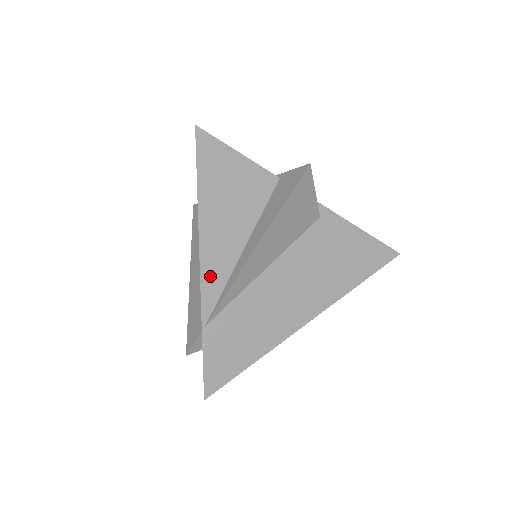
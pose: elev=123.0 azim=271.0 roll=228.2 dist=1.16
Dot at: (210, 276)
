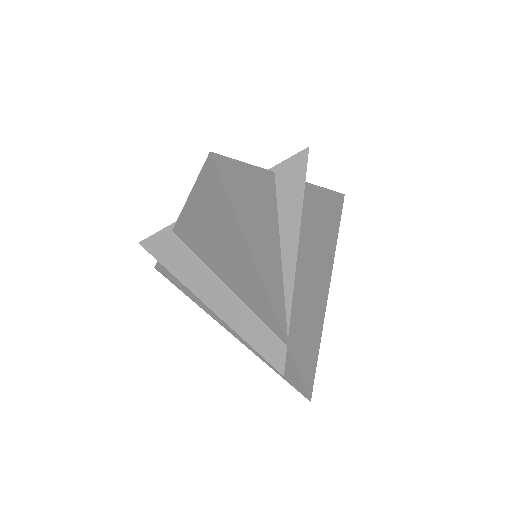
Dot at: (273, 292)
